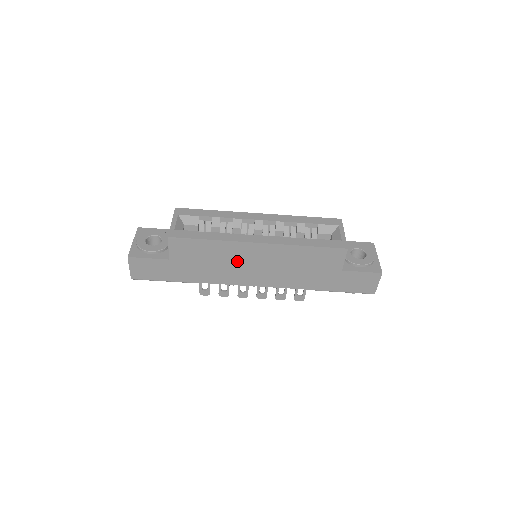
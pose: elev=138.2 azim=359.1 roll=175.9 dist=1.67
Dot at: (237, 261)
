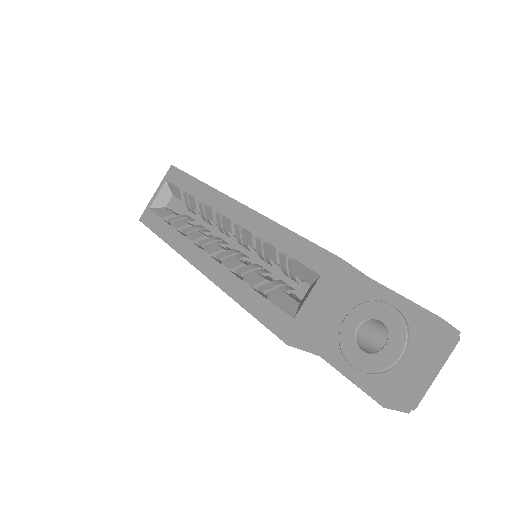
Dot at: occluded
